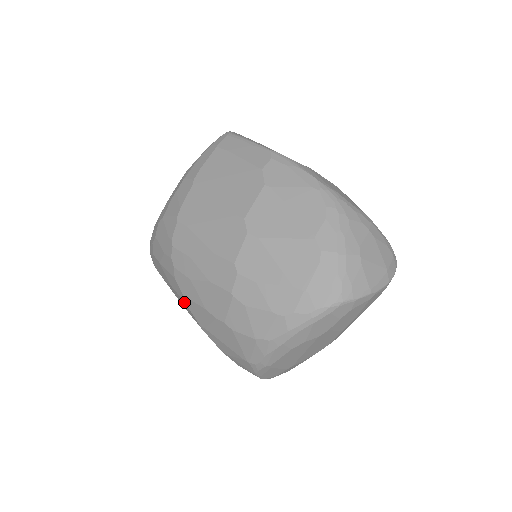
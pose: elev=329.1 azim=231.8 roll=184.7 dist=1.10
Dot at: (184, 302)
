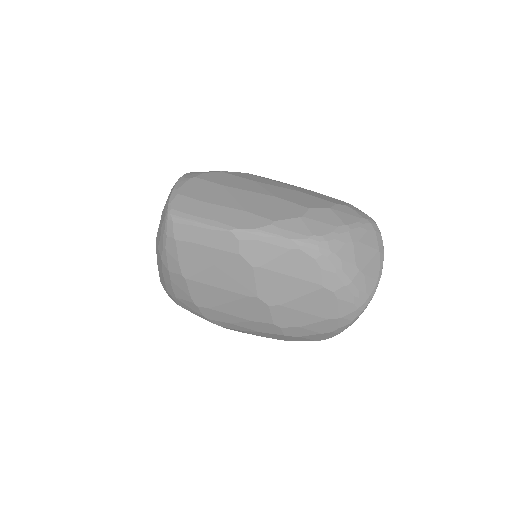
Dot at: occluded
